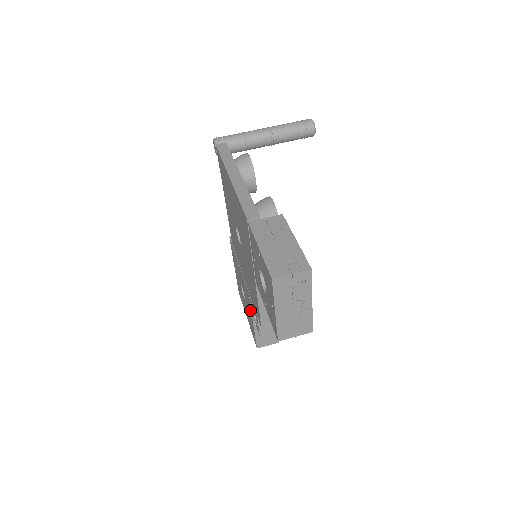
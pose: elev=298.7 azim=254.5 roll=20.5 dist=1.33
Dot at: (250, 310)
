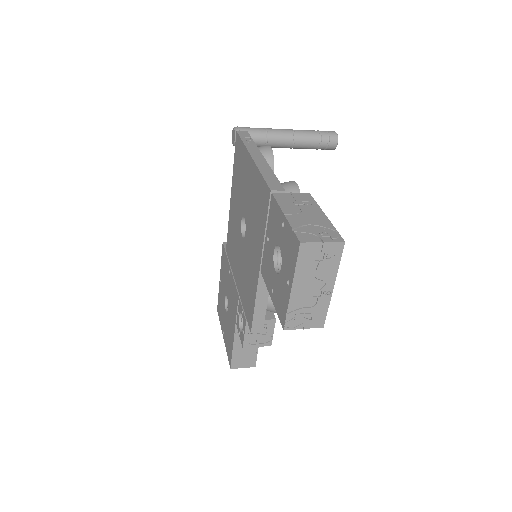
Dot at: (234, 320)
